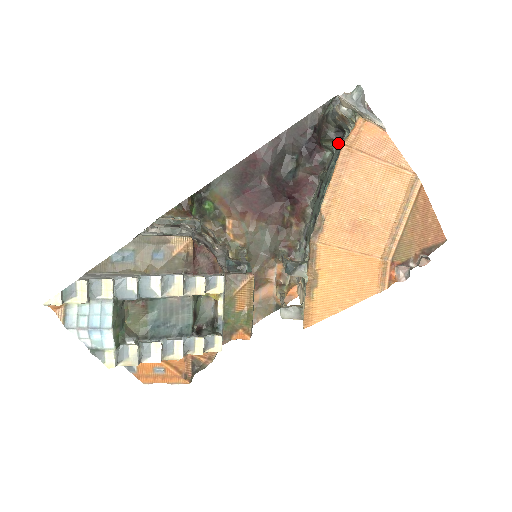
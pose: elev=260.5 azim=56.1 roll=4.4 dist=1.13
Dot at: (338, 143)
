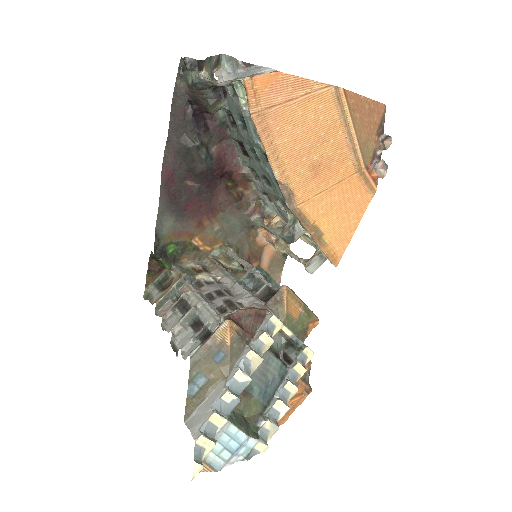
Dot at: (225, 99)
